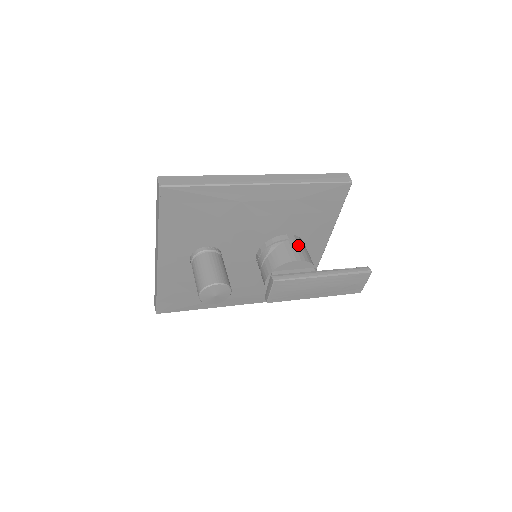
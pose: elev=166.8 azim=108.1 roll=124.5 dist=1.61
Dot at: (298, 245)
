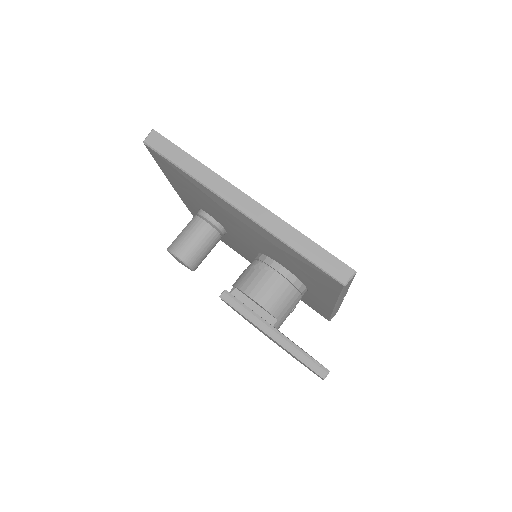
Dot at: (279, 285)
